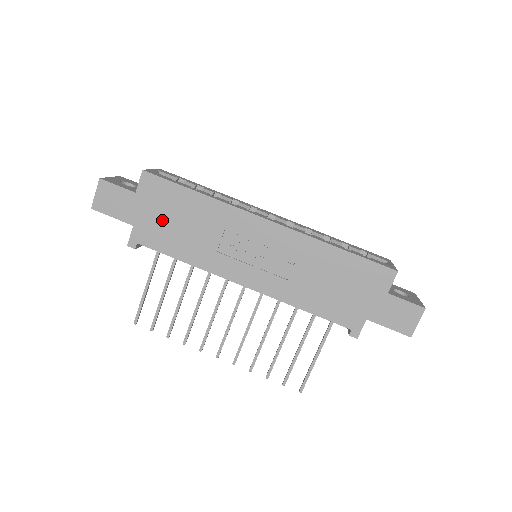
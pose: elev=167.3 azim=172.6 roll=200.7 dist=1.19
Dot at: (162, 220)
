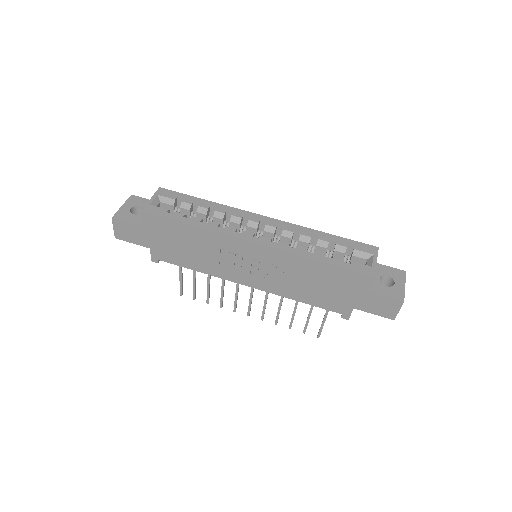
Dot at: (170, 244)
